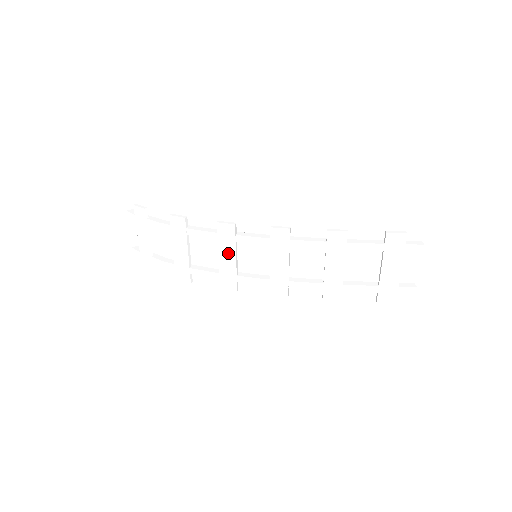
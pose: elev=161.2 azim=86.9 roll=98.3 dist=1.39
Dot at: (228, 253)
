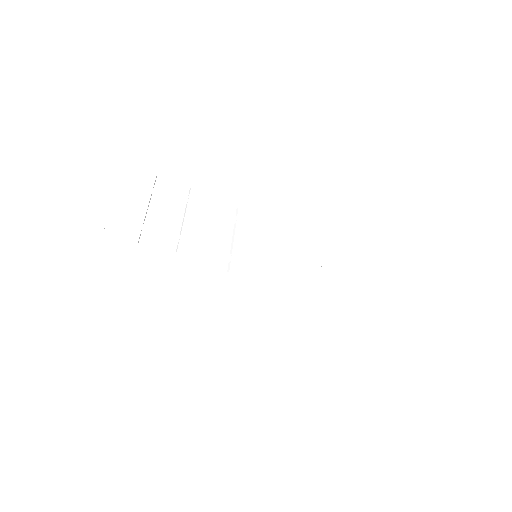
Dot at: (243, 237)
